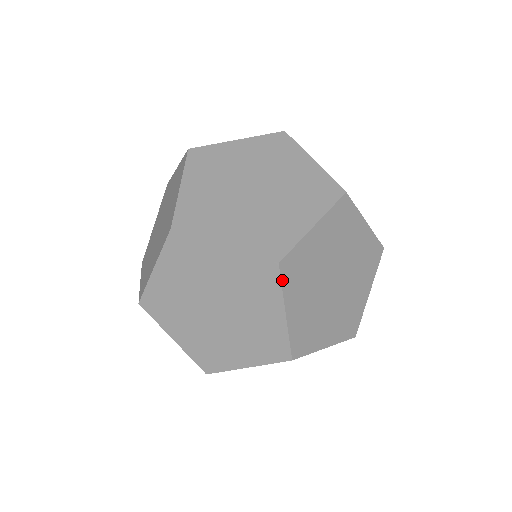
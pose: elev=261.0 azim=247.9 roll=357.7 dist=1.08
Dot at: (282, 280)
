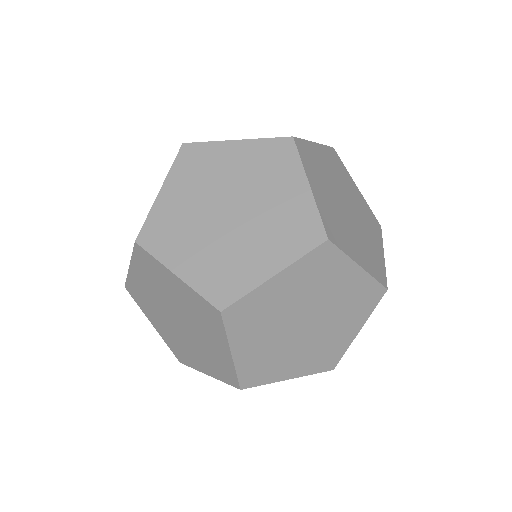
Dot at: (339, 248)
